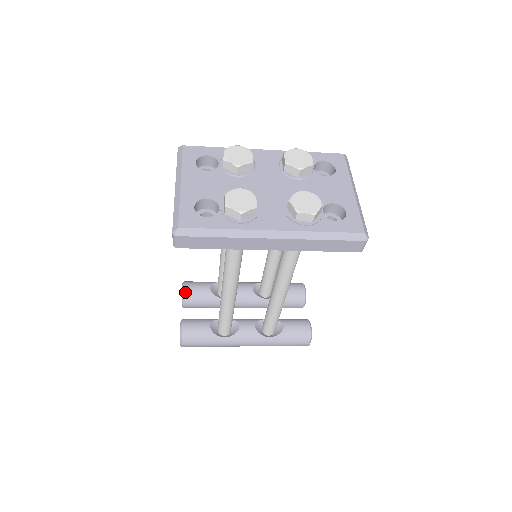
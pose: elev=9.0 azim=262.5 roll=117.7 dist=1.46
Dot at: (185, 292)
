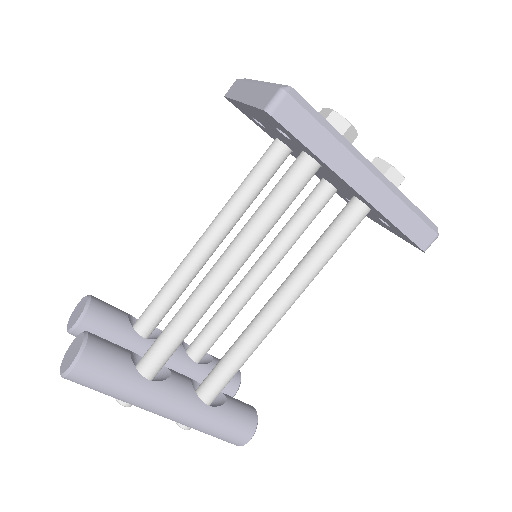
Dot at: (93, 303)
